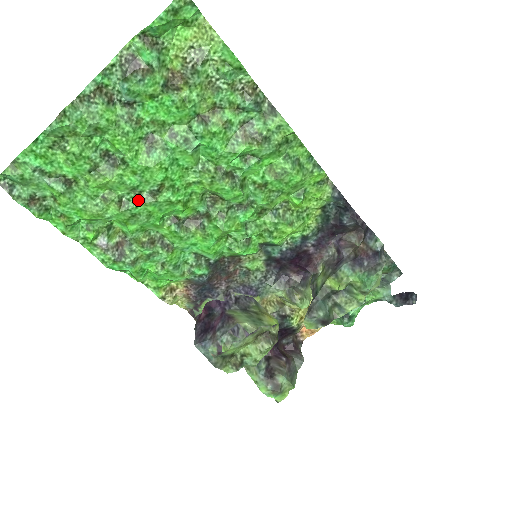
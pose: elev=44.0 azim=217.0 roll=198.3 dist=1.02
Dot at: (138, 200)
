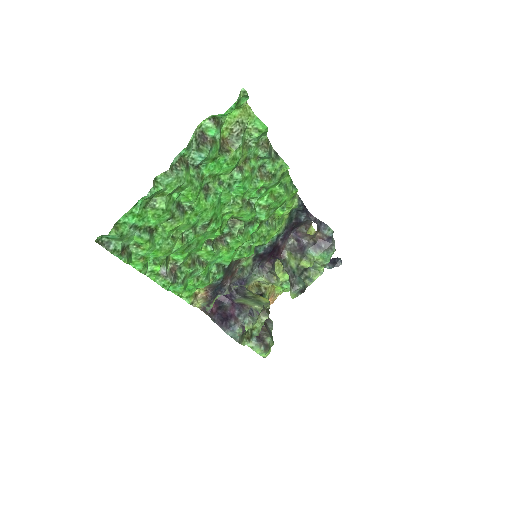
Dot at: (194, 234)
